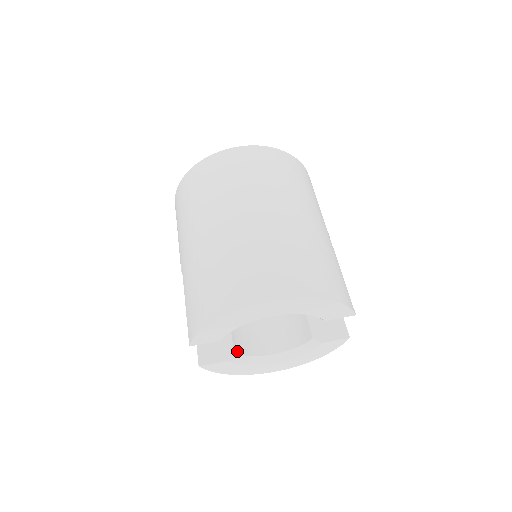
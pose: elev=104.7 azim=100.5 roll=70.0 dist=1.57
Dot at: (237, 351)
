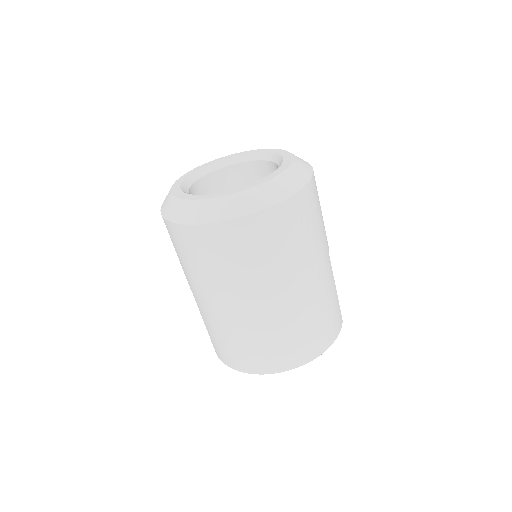
Dot at: occluded
